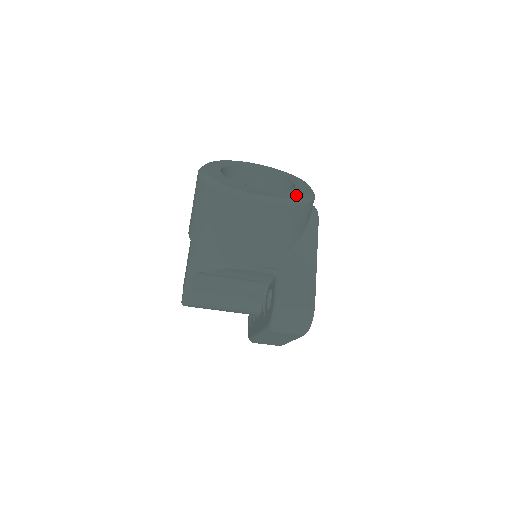
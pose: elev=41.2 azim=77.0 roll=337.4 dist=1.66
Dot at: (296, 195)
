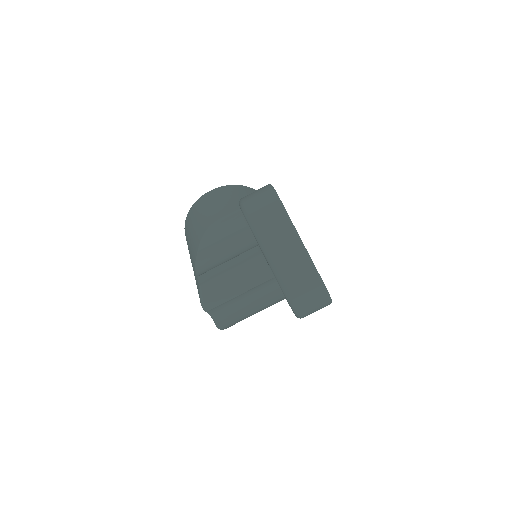
Dot at: occluded
